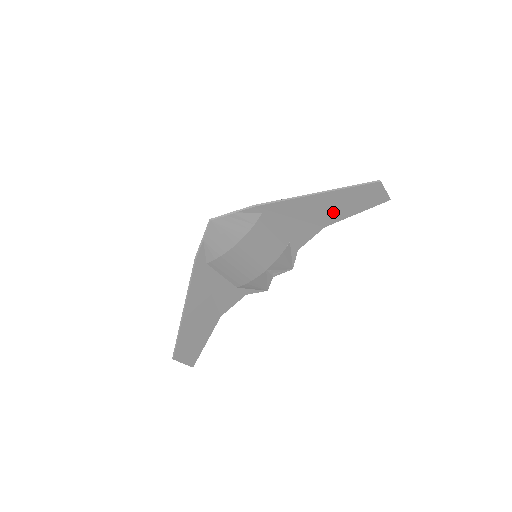
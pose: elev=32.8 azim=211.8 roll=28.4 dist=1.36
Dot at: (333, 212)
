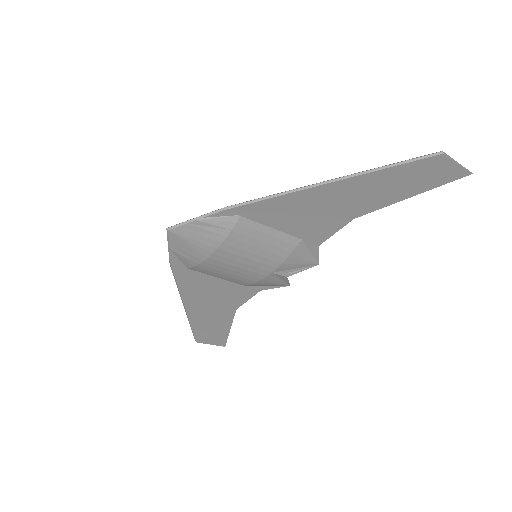
Dot at: (362, 201)
